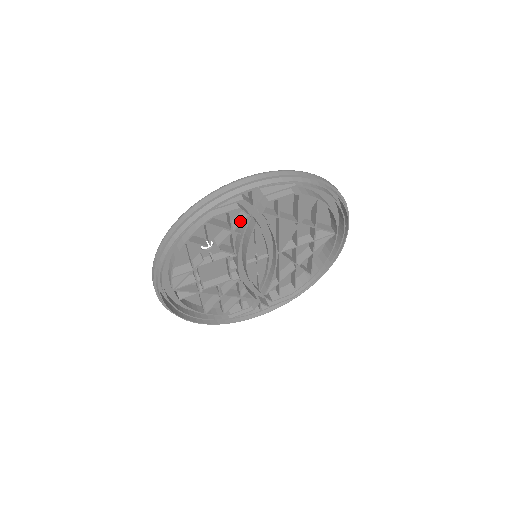
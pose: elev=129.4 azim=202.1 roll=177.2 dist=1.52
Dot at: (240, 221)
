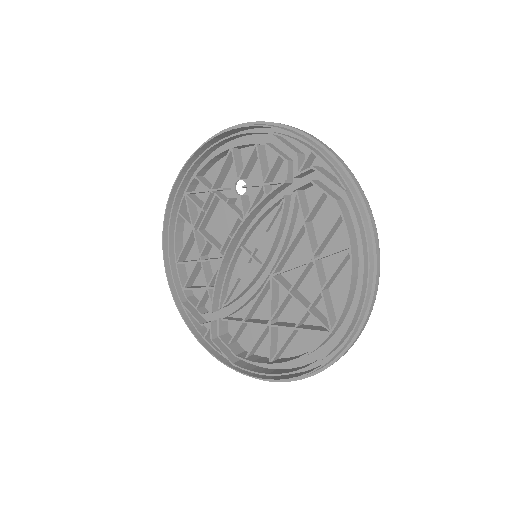
Dot at: occluded
